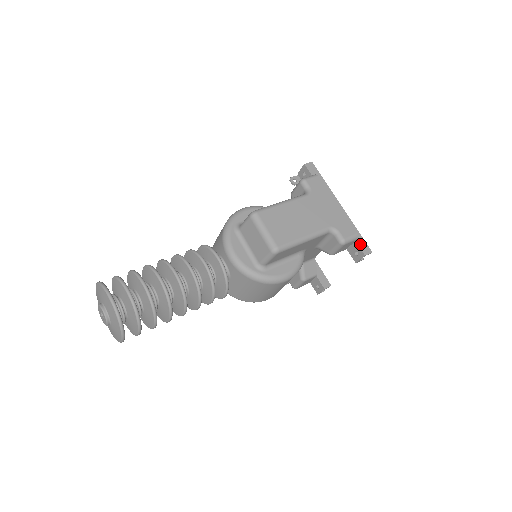
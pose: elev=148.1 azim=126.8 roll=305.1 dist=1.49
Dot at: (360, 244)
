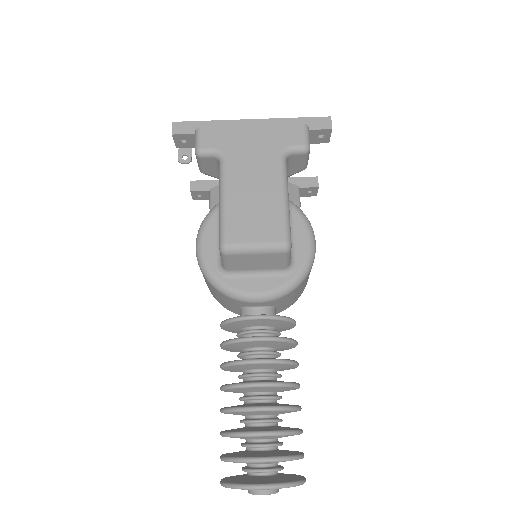
Dot at: (314, 126)
